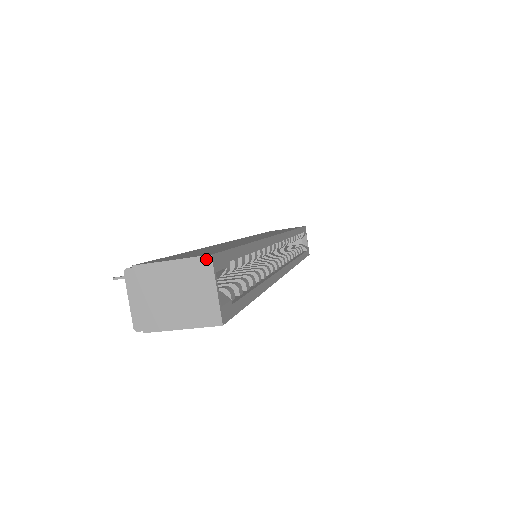
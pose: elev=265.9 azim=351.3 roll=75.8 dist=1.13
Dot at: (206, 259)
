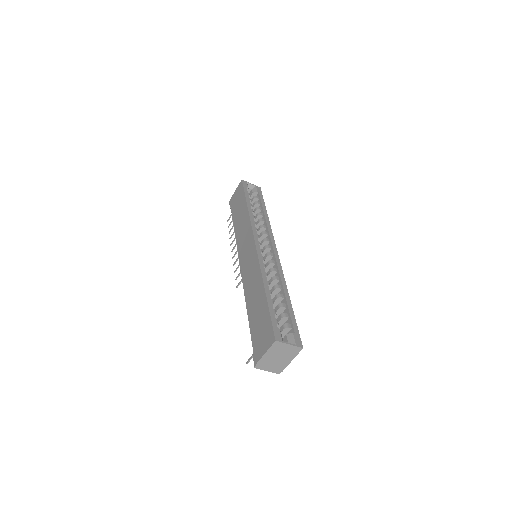
Dot at: (275, 343)
